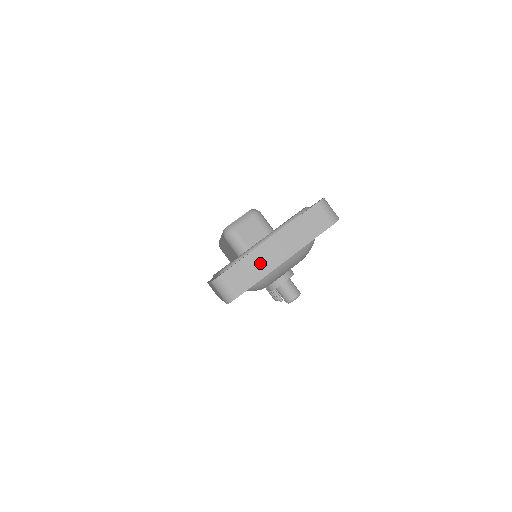
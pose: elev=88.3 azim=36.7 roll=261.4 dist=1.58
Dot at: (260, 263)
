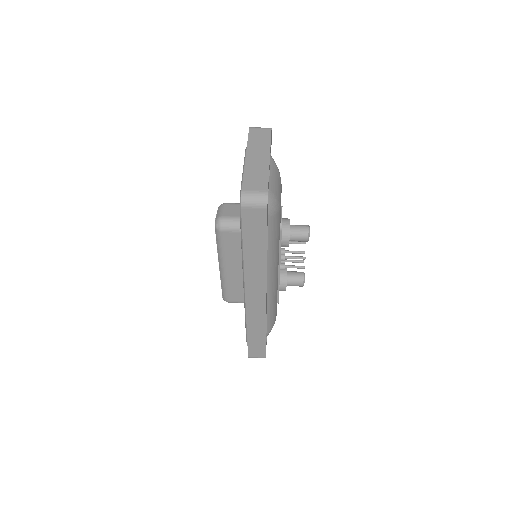
Dot at: (257, 169)
